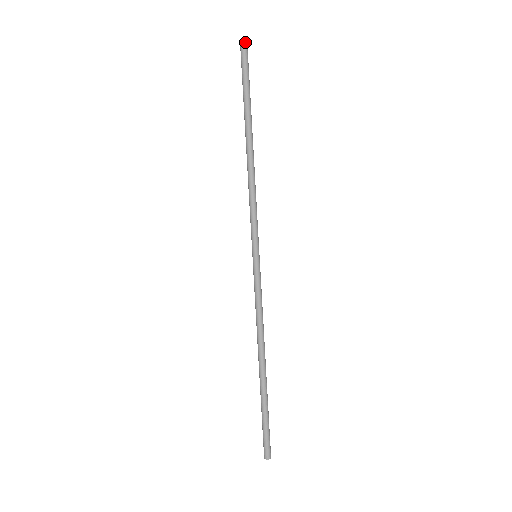
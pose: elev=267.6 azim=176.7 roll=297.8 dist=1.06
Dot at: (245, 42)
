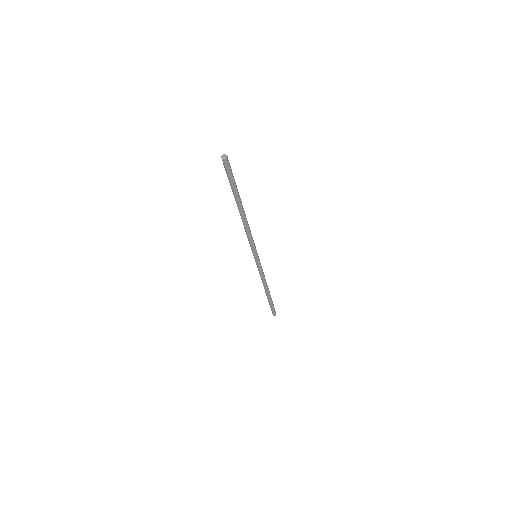
Dot at: (225, 159)
